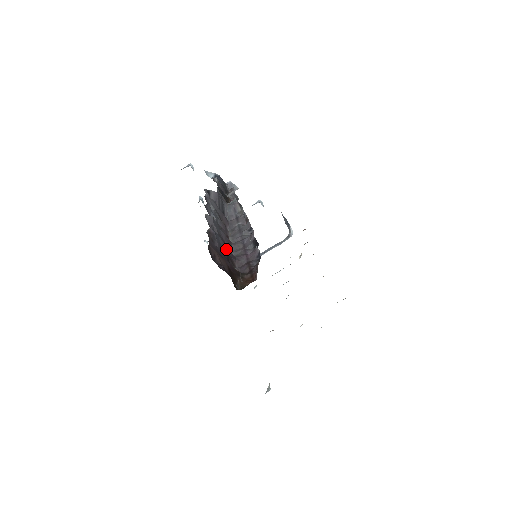
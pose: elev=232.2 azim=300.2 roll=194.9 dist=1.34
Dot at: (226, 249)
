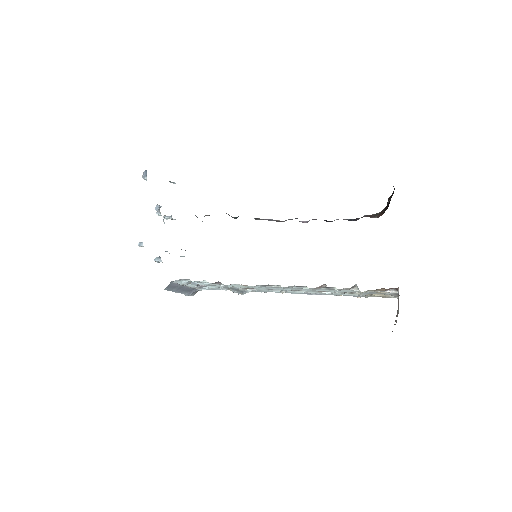
Dot at: occluded
